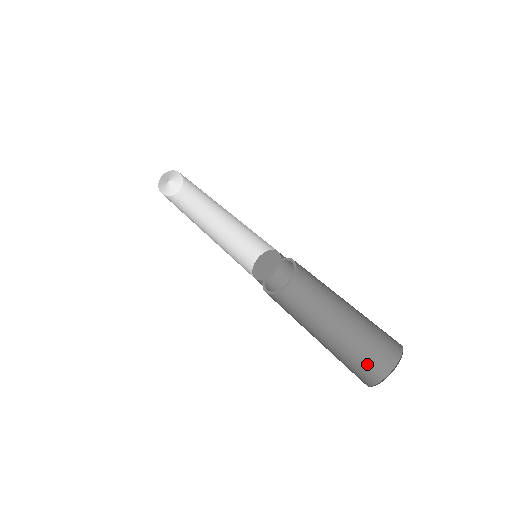
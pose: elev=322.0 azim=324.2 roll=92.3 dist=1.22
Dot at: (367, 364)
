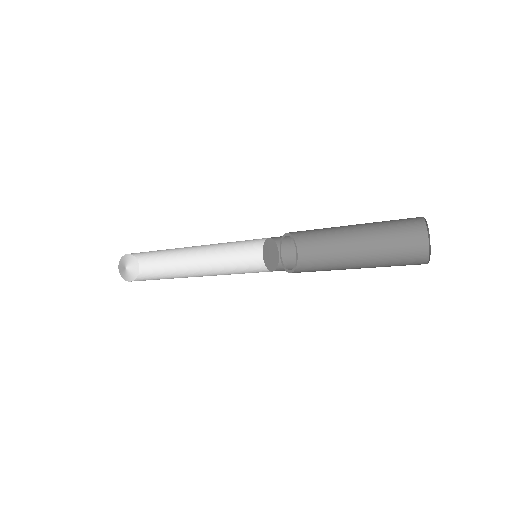
Dot at: (404, 265)
